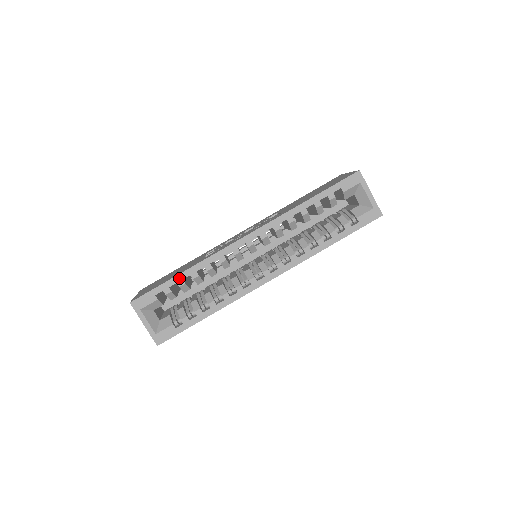
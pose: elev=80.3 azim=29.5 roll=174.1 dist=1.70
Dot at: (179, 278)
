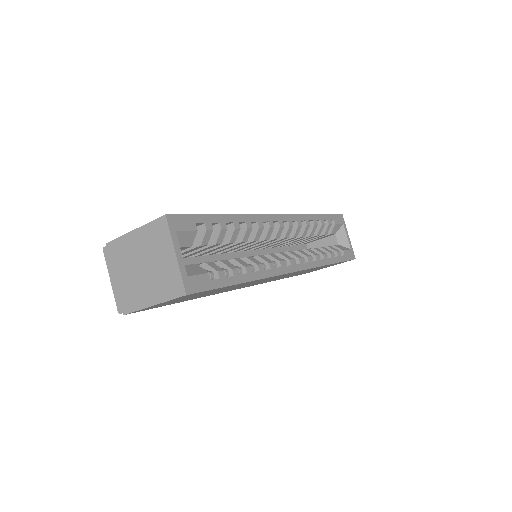
Dot at: (222, 219)
